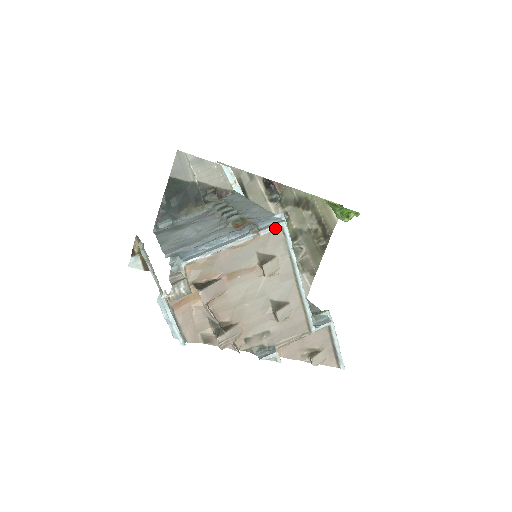
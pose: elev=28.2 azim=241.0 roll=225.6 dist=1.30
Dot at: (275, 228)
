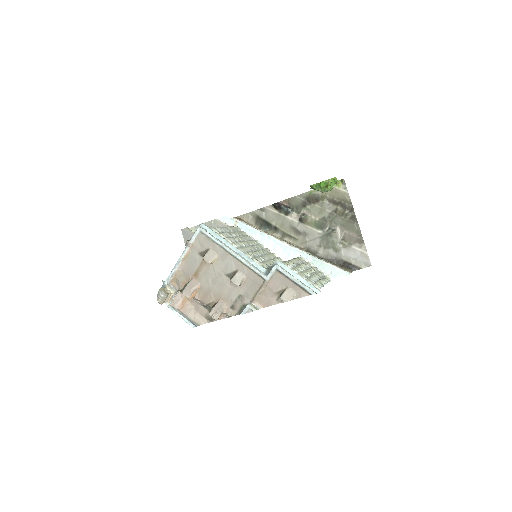
Dot at: (196, 234)
